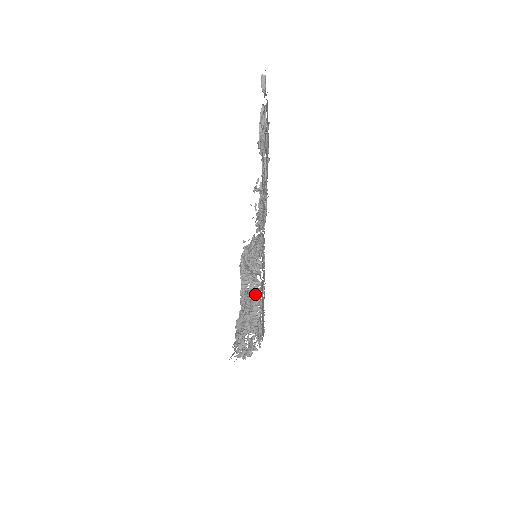
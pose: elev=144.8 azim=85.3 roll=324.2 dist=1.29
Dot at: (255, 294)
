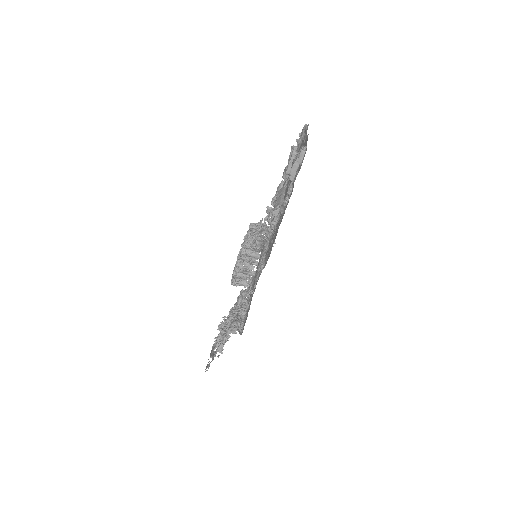
Dot at: (240, 325)
